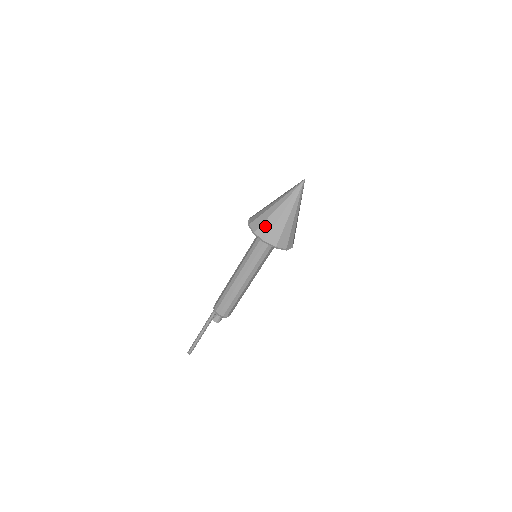
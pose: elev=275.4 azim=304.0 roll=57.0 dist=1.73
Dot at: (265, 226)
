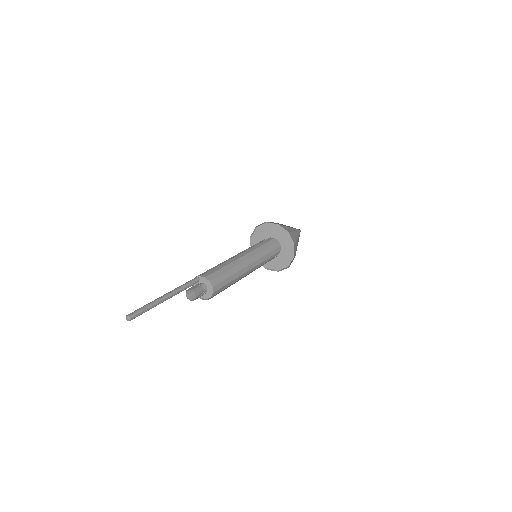
Dot at: occluded
